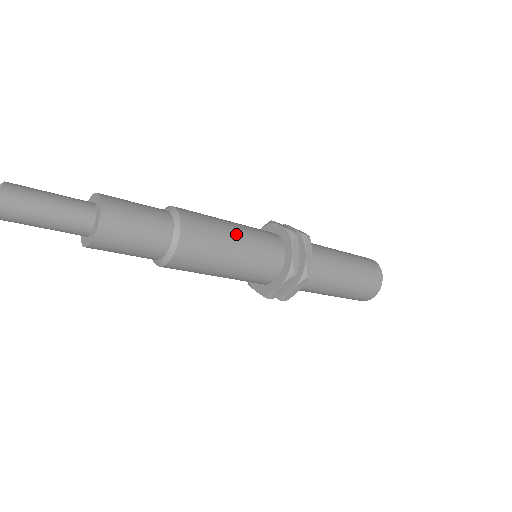
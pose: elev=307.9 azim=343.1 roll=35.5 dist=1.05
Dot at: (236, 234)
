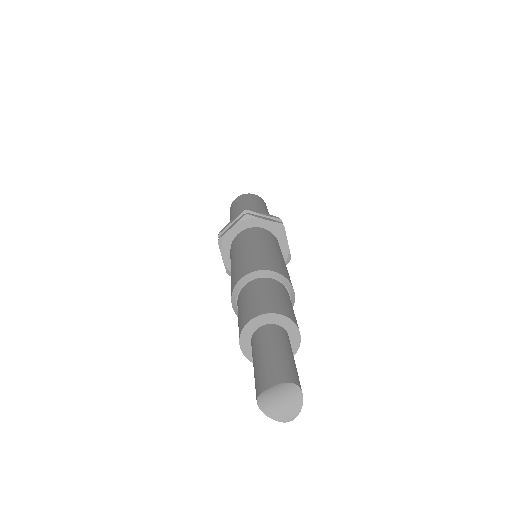
Dot at: occluded
